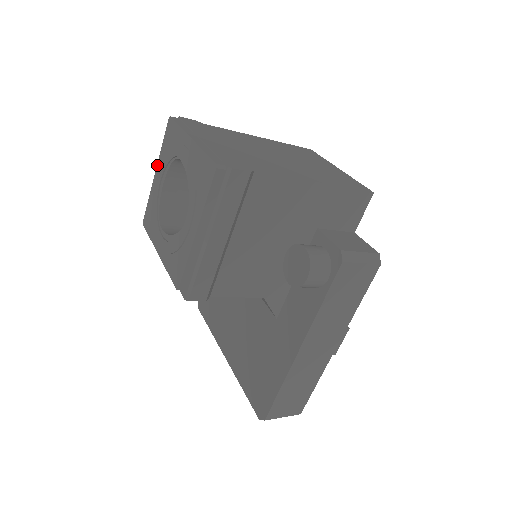
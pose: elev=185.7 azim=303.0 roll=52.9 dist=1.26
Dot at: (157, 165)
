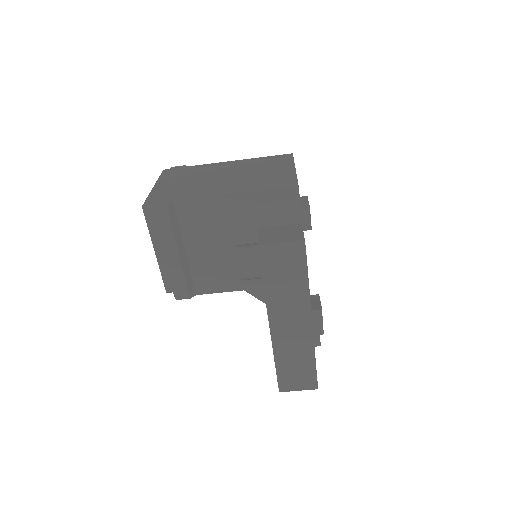
Dot at: occluded
